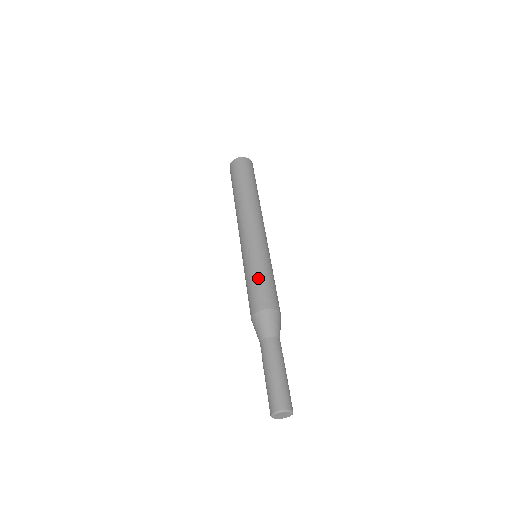
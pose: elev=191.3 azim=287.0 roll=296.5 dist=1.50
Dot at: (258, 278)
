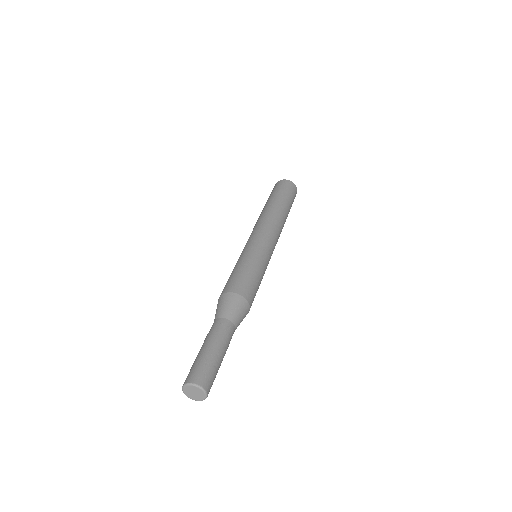
Dot at: (237, 267)
